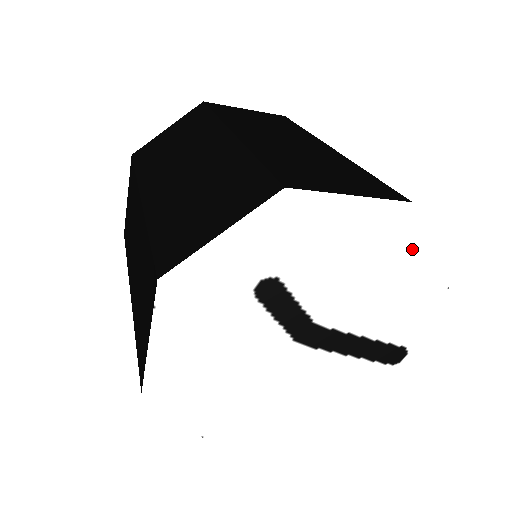
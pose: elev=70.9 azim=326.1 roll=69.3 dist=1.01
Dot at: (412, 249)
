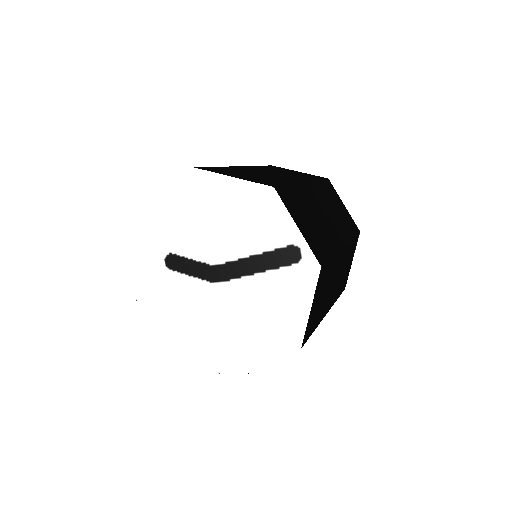
Dot at: (221, 187)
